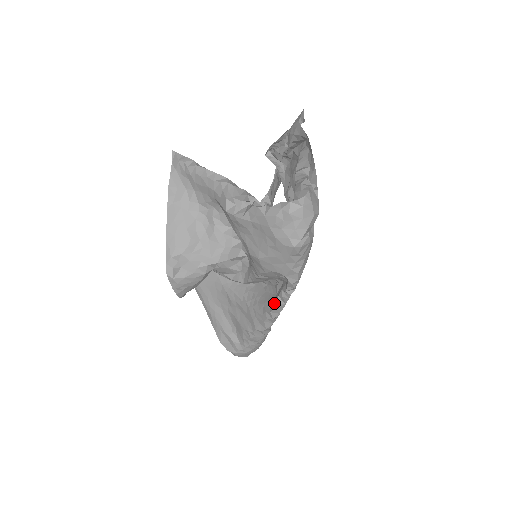
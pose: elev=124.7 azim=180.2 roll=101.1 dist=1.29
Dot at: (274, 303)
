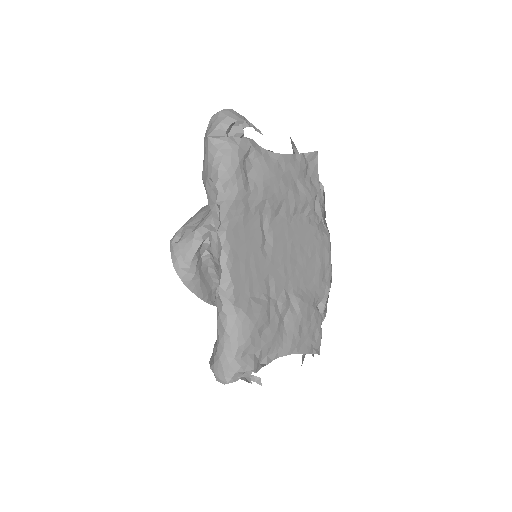
Dot at: occluded
